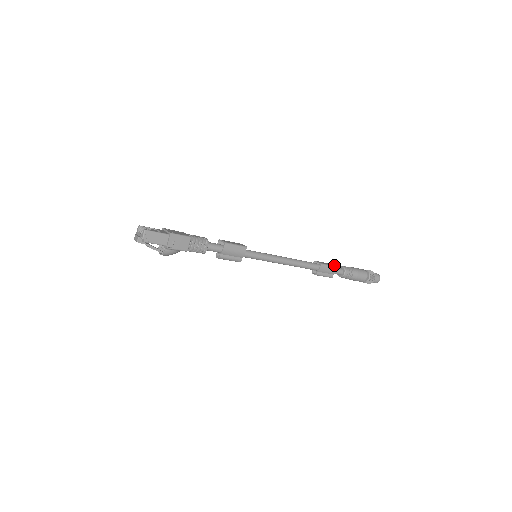
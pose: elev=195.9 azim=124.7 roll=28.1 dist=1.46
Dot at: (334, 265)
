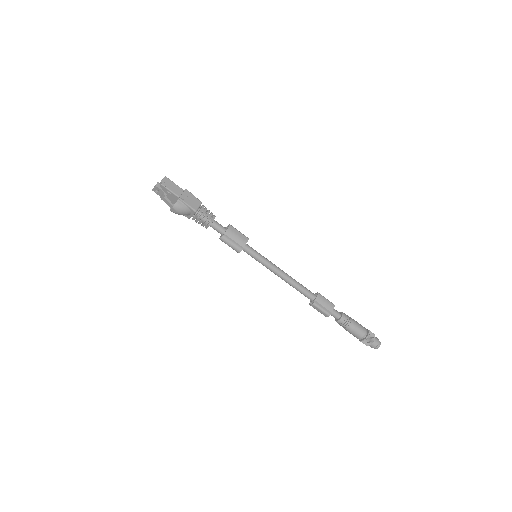
Dot at: (331, 304)
